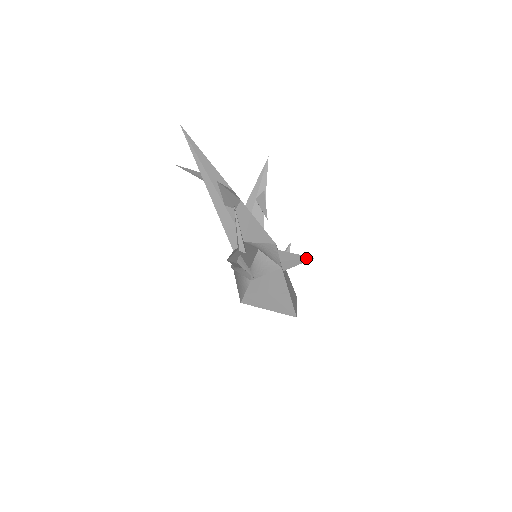
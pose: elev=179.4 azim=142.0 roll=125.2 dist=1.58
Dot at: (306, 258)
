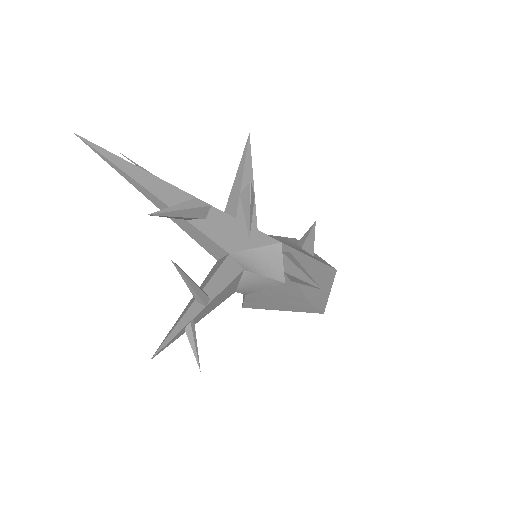
Dot at: (312, 284)
